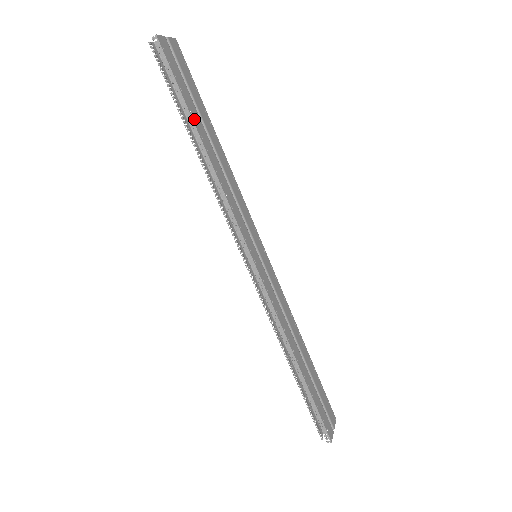
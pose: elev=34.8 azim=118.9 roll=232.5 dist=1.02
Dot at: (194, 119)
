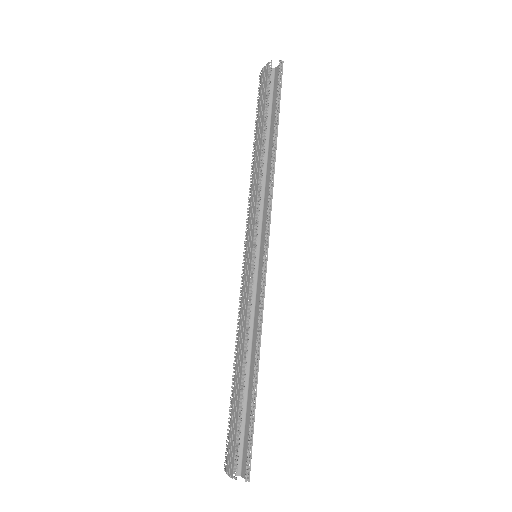
Dot at: (277, 126)
